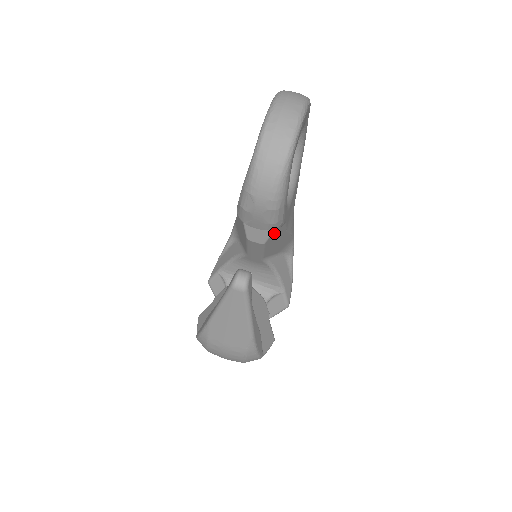
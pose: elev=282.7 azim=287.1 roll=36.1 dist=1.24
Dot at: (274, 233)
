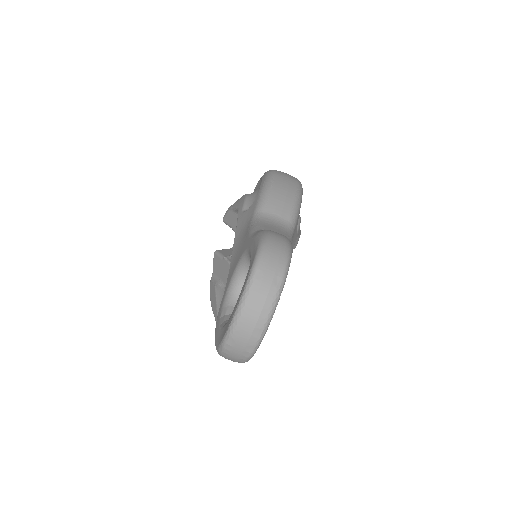
Dot at: occluded
